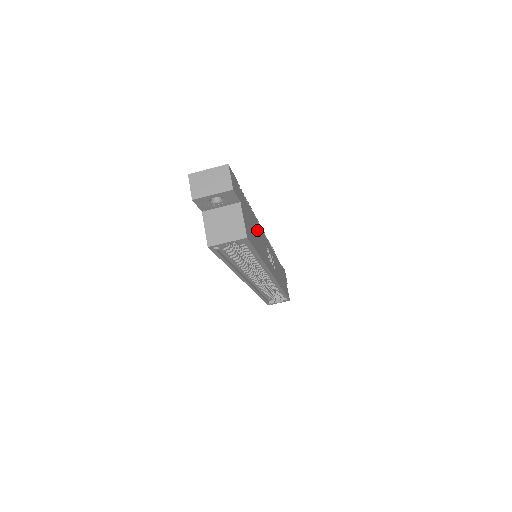
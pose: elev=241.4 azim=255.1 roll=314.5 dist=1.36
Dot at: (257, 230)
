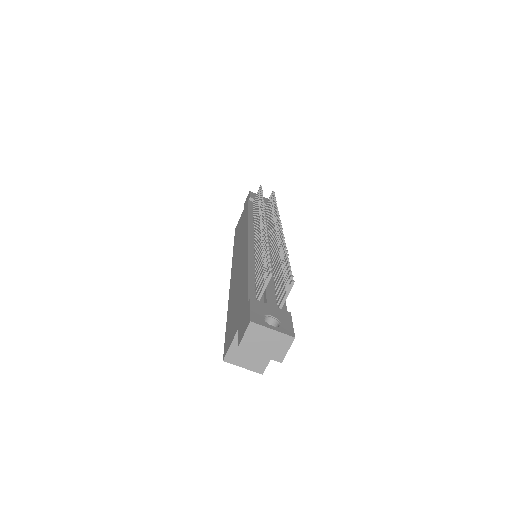
Dot at: occluded
